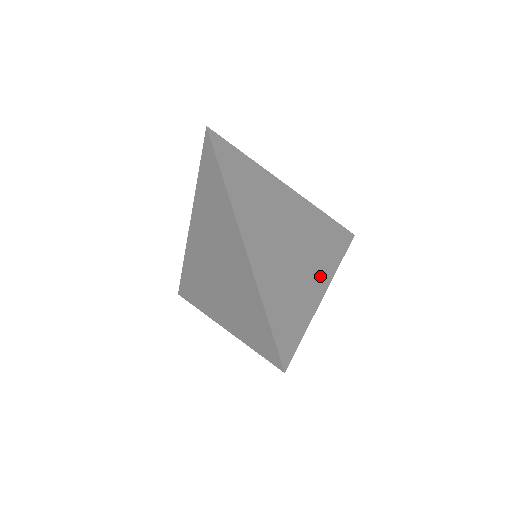
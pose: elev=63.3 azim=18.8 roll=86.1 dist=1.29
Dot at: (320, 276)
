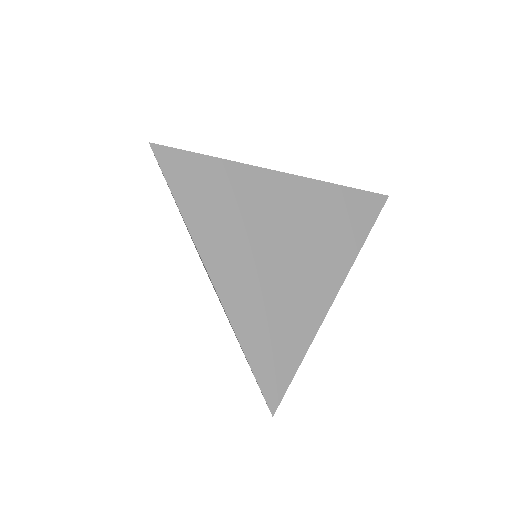
Dot at: (328, 279)
